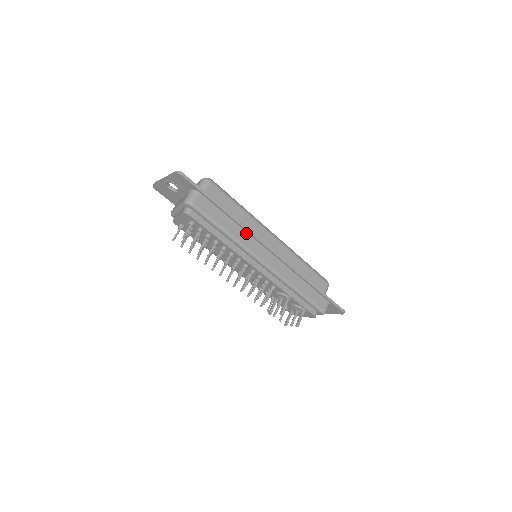
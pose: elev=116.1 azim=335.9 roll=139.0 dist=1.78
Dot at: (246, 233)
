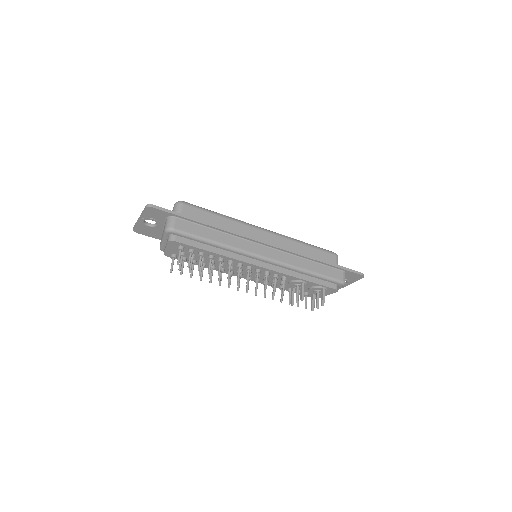
Dot at: (235, 237)
